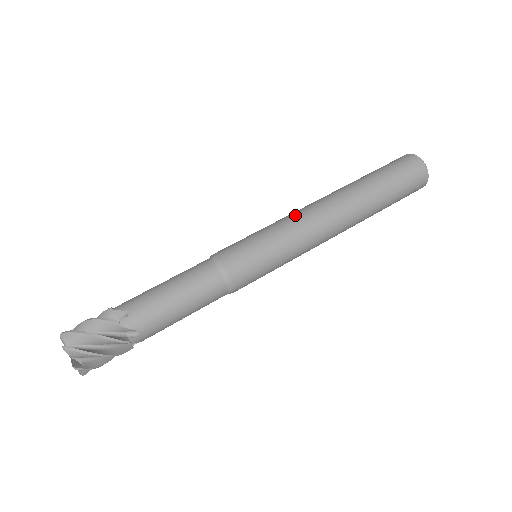
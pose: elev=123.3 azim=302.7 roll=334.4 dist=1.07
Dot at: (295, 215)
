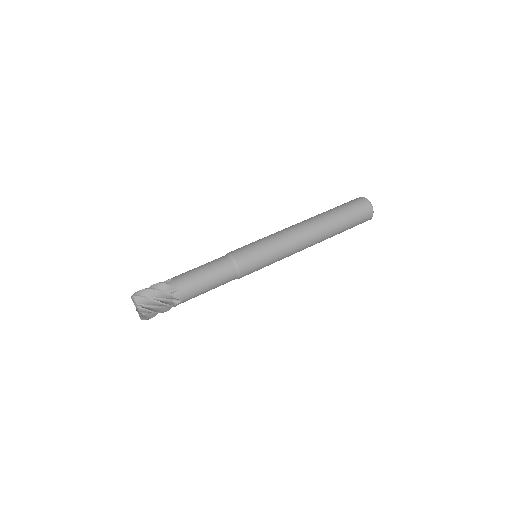
Dot at: (286, 234)
